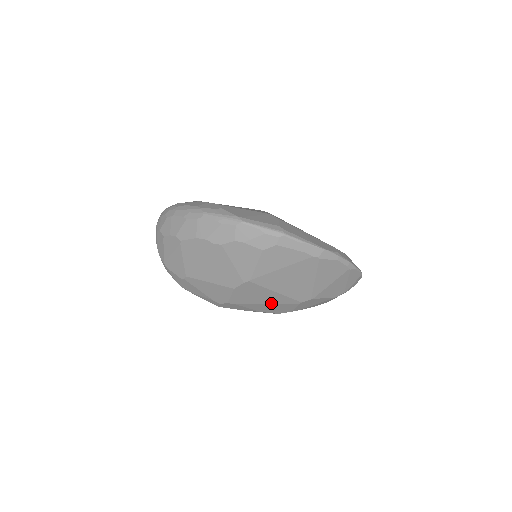
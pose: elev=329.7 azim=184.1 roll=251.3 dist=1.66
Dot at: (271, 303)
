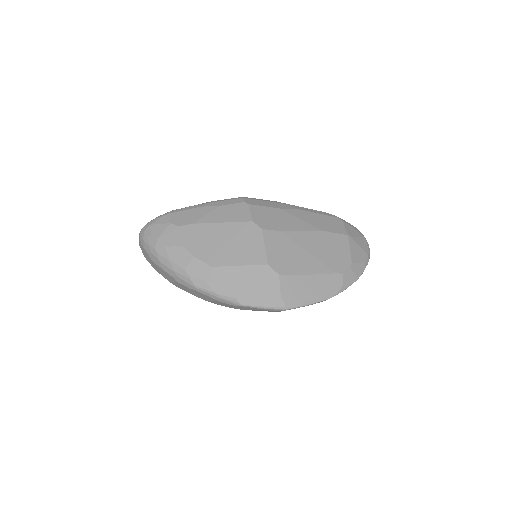
Dot at: occluded
